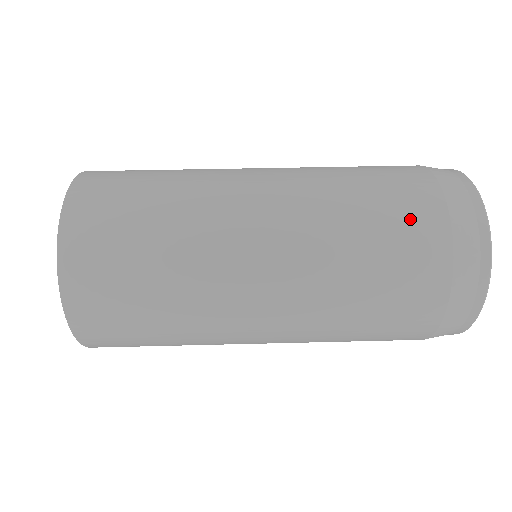
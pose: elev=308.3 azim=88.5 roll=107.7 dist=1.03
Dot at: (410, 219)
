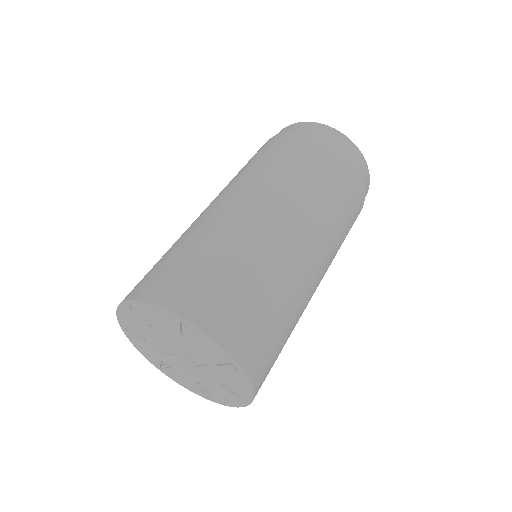
Dot at: (348, 181)
